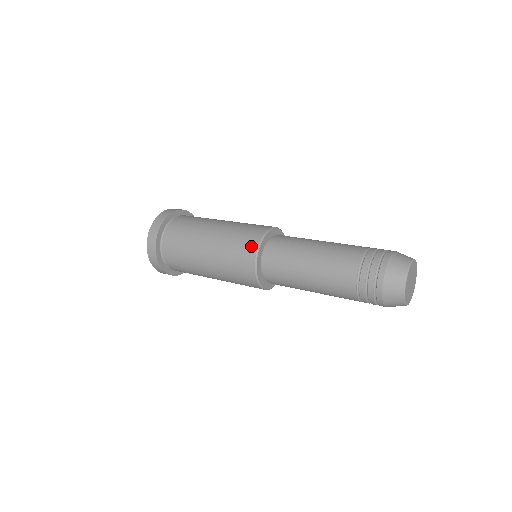
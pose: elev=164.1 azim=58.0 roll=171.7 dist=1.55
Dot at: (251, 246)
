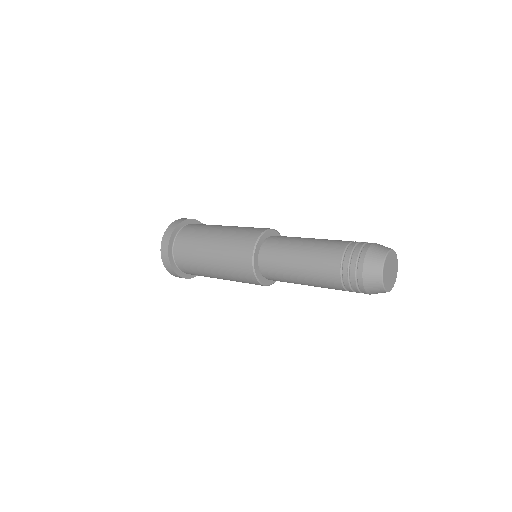
Dot at: (247, 251)
